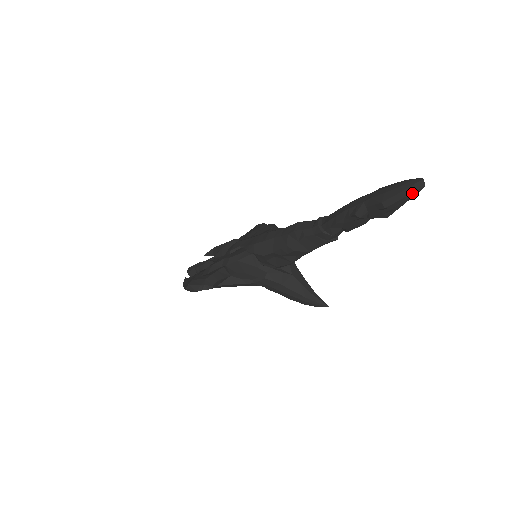
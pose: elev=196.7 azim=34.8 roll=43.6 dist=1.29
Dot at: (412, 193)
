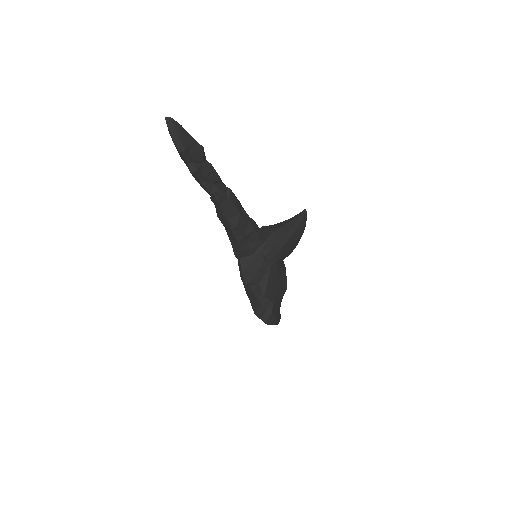
Dot at: (175, 128)
